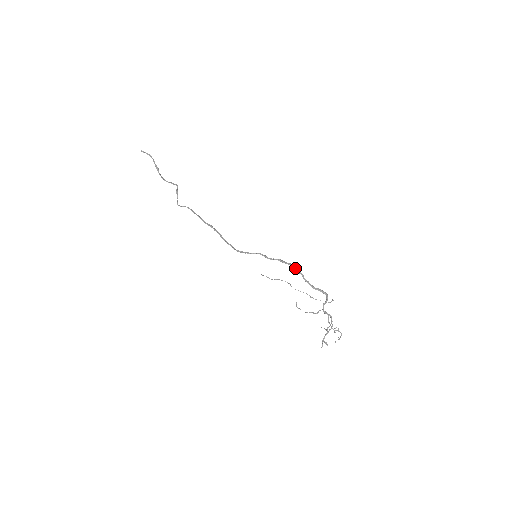
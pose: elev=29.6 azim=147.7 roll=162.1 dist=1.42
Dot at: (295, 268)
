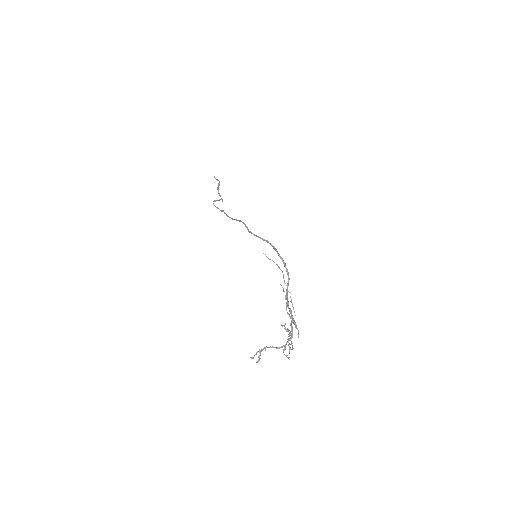
Dot at: (288, 284)
